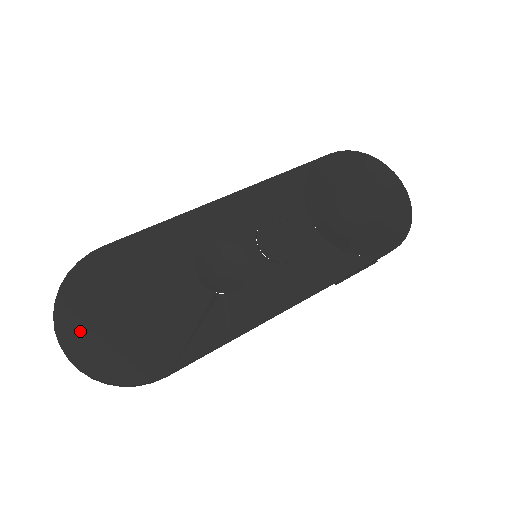
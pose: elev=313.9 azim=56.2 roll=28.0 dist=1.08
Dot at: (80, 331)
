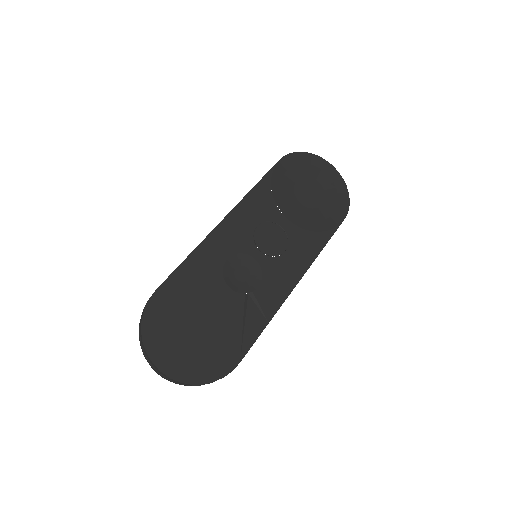
Dot at: (170, 357)
